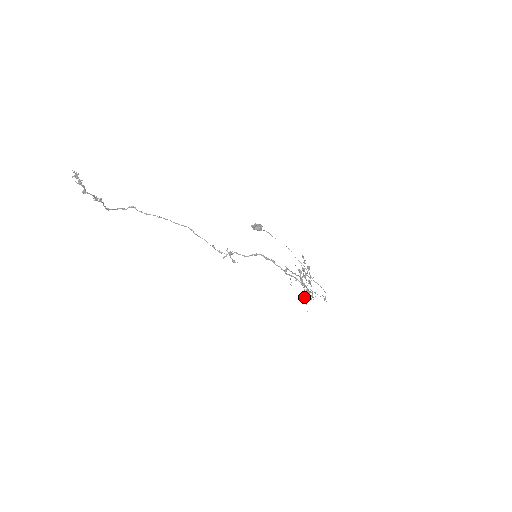
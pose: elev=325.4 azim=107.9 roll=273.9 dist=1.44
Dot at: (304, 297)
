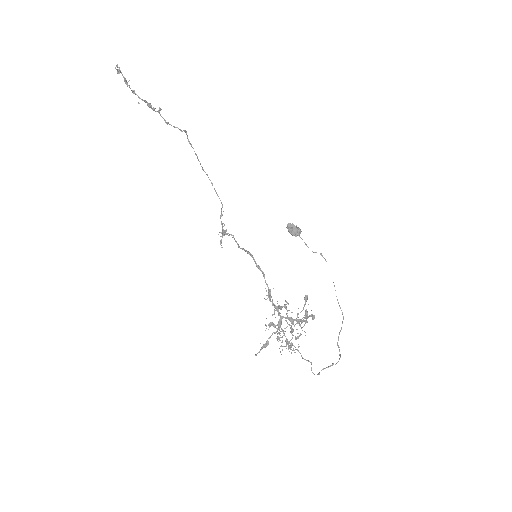
Dot at: occluded
